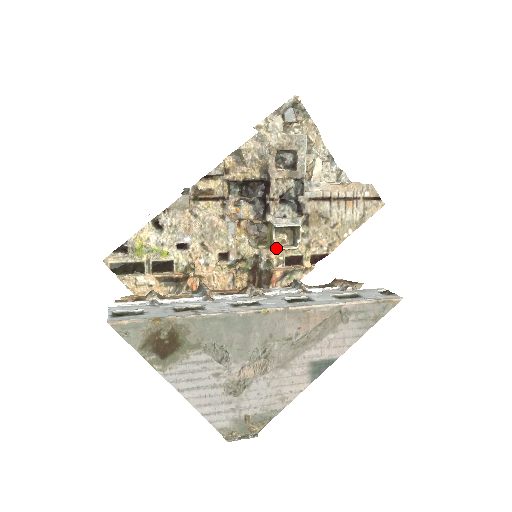
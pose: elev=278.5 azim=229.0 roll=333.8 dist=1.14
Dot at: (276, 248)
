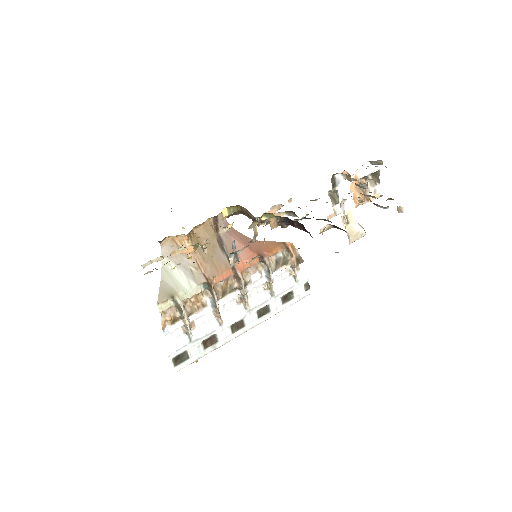
Dot at: occluded
